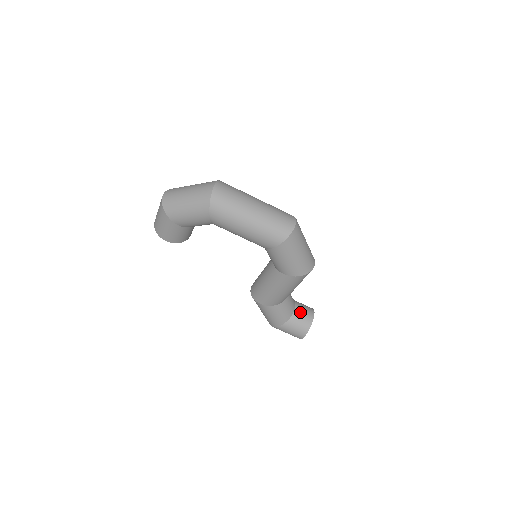
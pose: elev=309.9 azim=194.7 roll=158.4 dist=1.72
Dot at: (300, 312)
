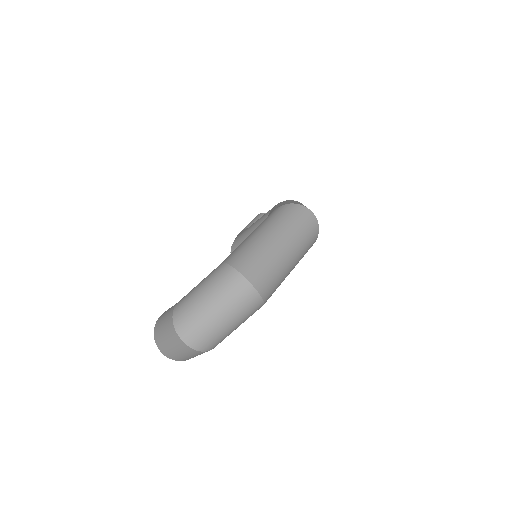
Dot at: occluded
